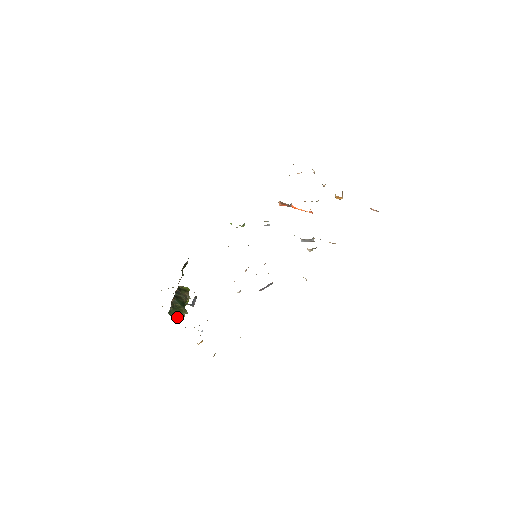
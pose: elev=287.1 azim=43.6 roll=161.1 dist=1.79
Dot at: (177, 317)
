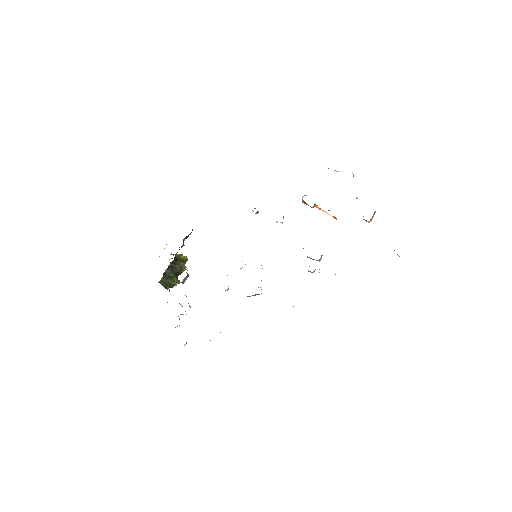
Dot at: (168, 285)
